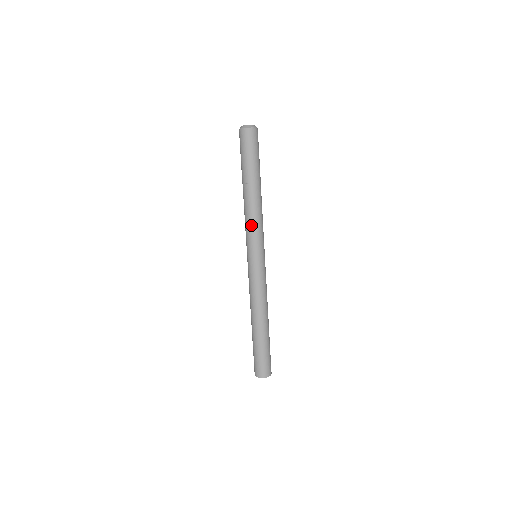
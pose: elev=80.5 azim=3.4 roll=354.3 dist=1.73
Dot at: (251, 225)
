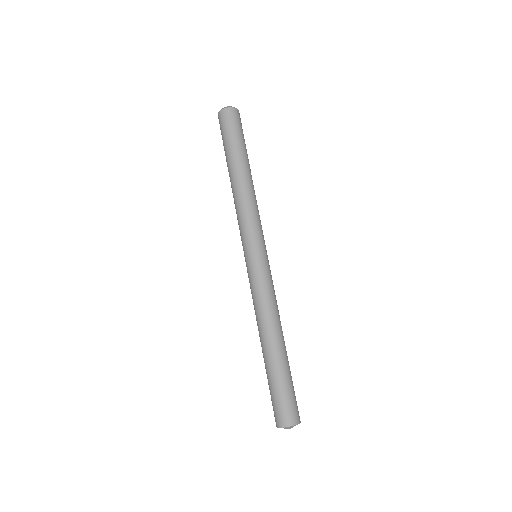
Dot at: (237, 218)
